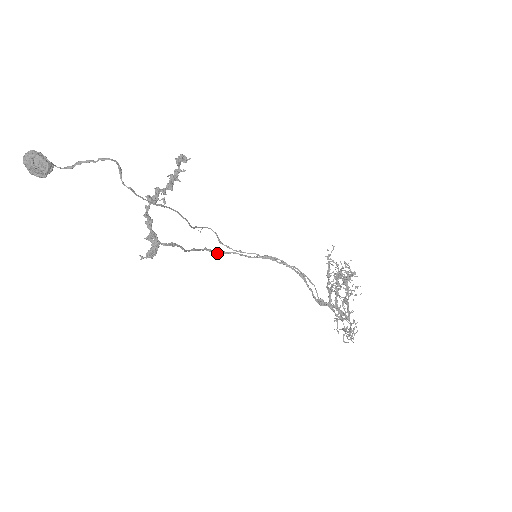
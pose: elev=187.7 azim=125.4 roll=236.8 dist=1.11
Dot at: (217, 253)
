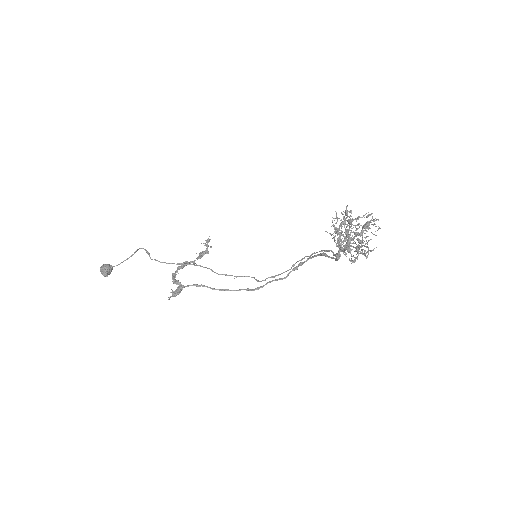
Dot at: (256, 289)
